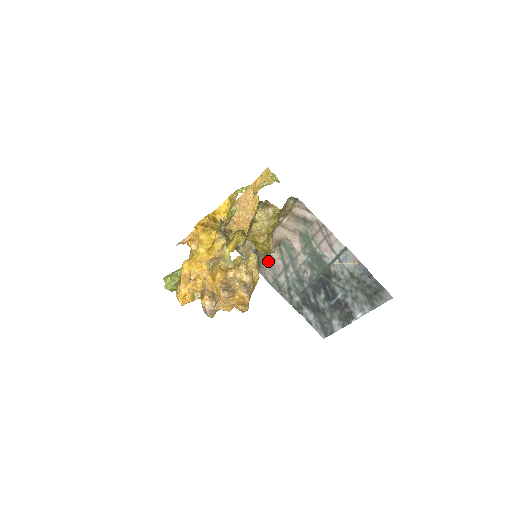
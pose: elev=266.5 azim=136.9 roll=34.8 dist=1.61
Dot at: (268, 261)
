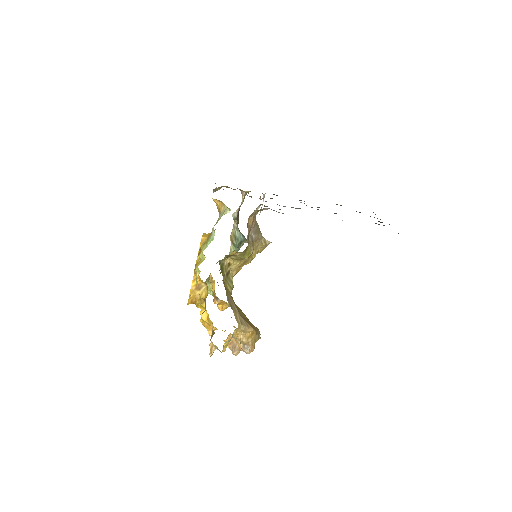
Dot at: occluded
